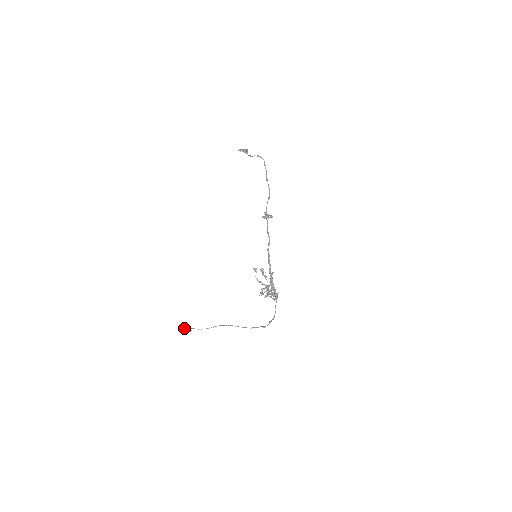
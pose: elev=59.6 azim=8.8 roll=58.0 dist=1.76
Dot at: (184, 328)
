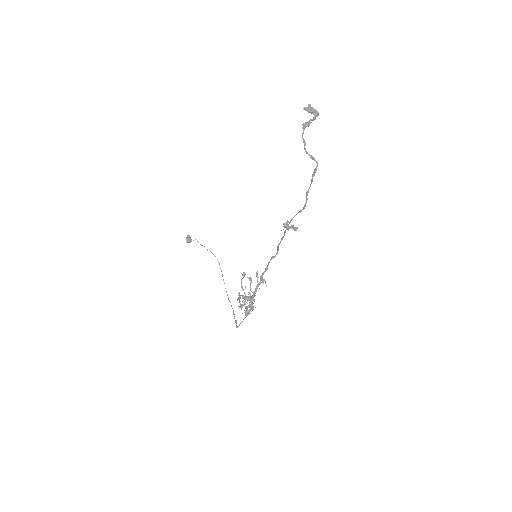
Dot at: (187, 235)
